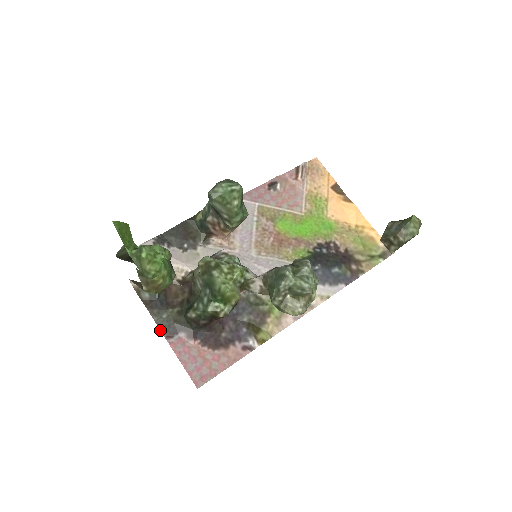
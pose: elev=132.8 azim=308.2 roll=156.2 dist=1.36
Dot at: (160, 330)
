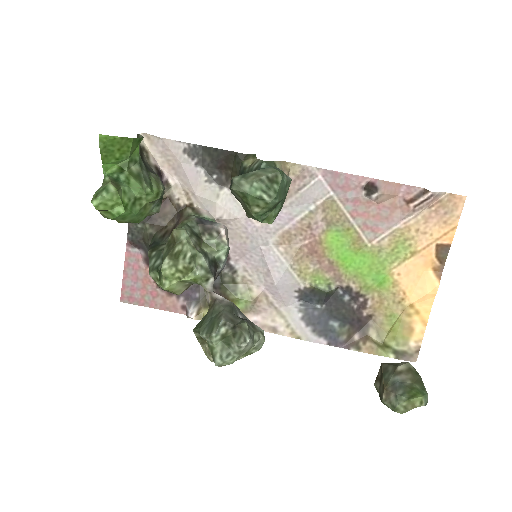
Dot at: (127, 233)
